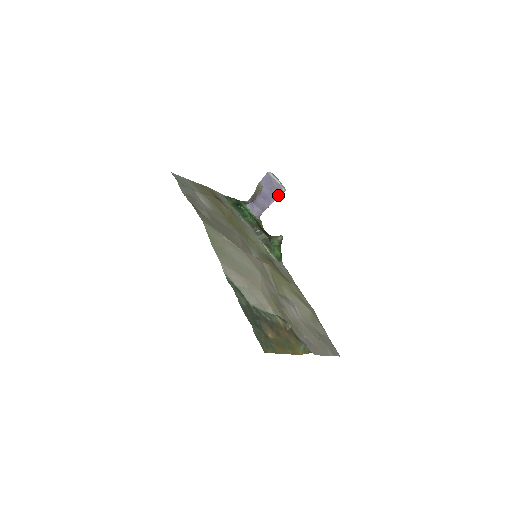
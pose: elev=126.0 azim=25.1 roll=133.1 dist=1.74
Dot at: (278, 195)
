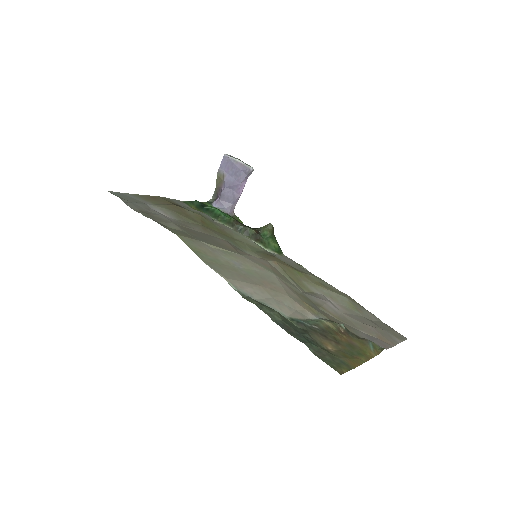
Dot at: (246, 178)
